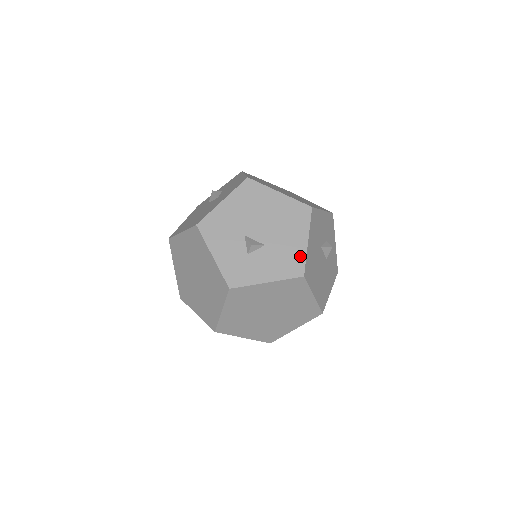
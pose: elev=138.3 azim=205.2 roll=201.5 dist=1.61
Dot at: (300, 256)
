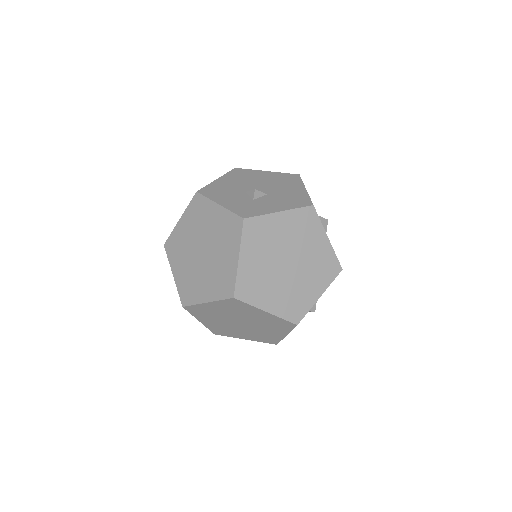
Dot at: (303, 196)
